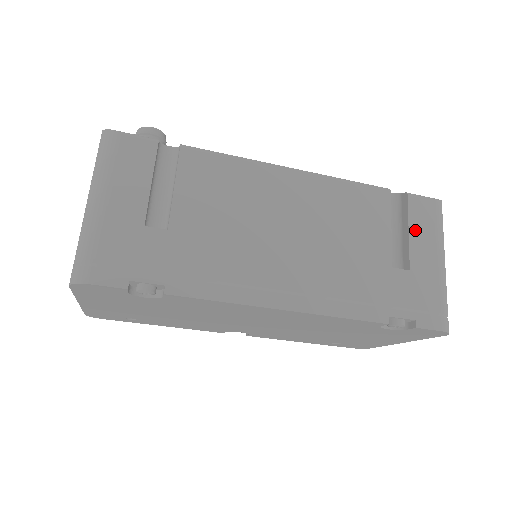
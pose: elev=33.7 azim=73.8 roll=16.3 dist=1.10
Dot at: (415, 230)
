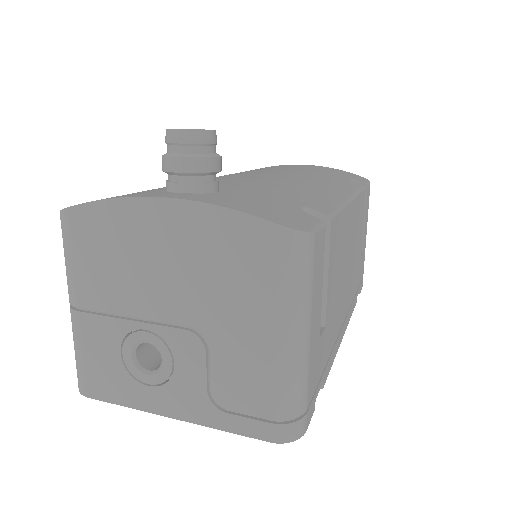
Dot at: (366, 217)
